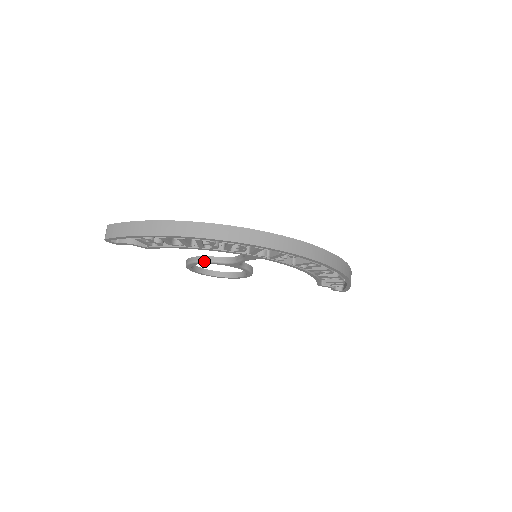
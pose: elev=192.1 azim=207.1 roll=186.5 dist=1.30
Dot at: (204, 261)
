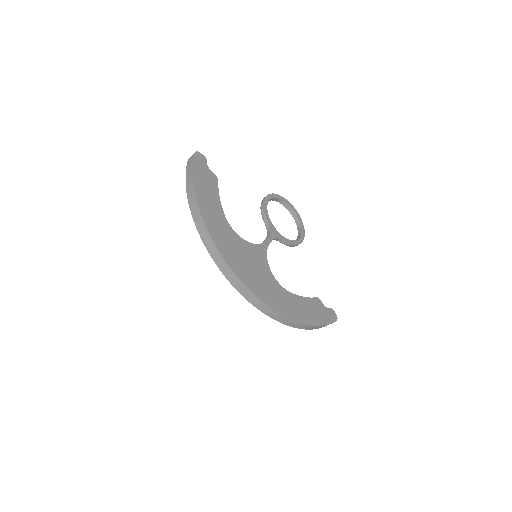
Dot at: (261, 213)
